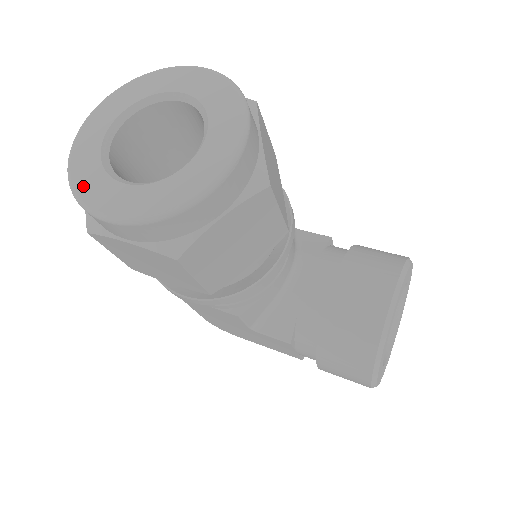
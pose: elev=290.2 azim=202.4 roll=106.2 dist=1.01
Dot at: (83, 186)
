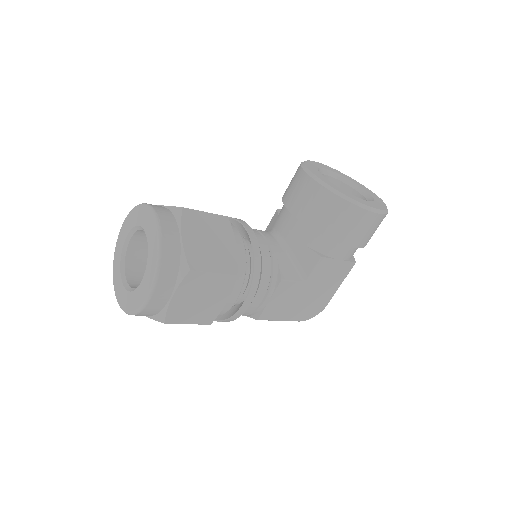
Dot at: (135, 305)
